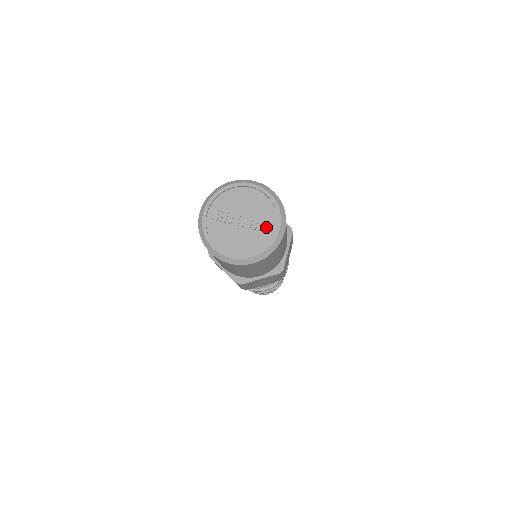
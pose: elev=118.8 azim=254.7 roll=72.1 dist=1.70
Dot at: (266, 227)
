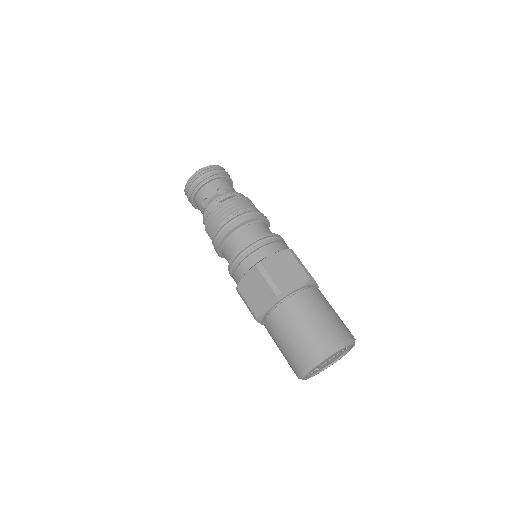
Dot at: (345, 350)
